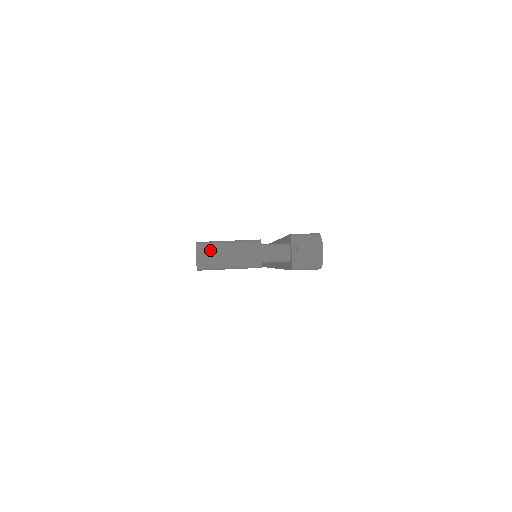
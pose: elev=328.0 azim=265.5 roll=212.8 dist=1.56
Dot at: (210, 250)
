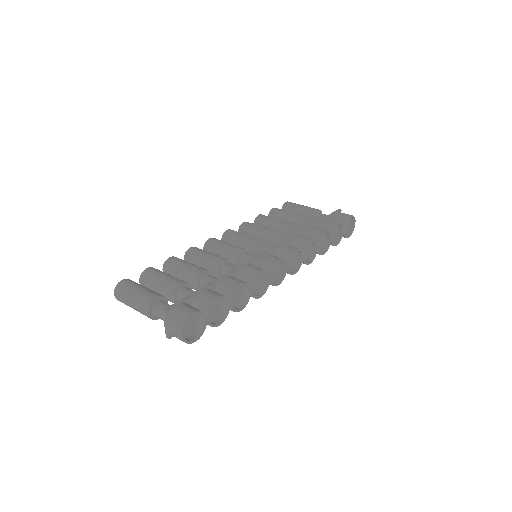
Dot at: (121, 294)
